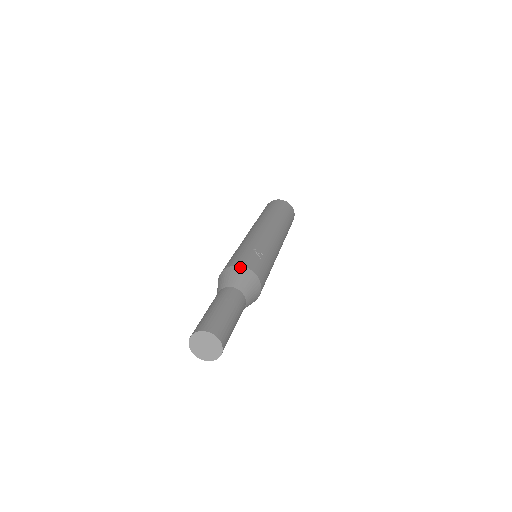
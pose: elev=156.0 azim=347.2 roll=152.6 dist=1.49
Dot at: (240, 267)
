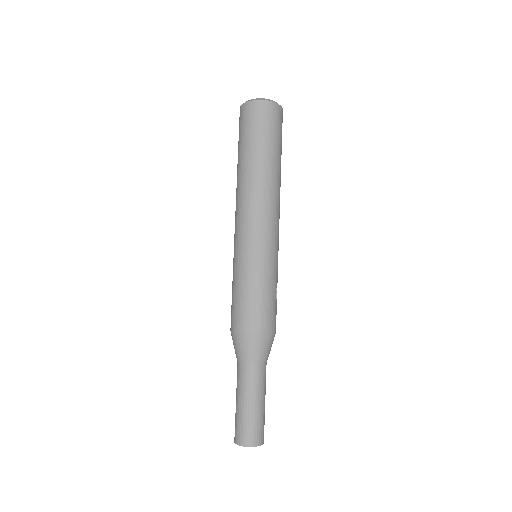
Dot at: (274, 336)
